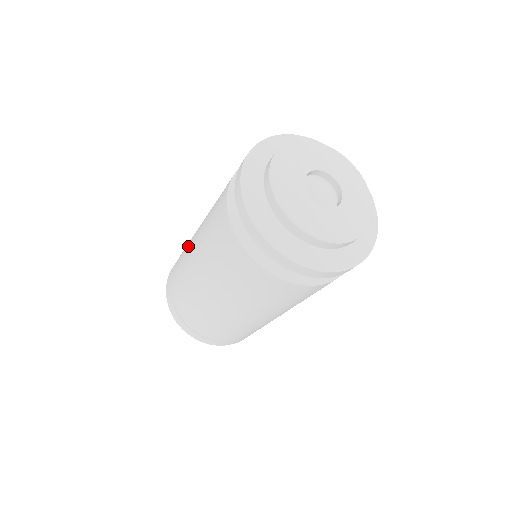
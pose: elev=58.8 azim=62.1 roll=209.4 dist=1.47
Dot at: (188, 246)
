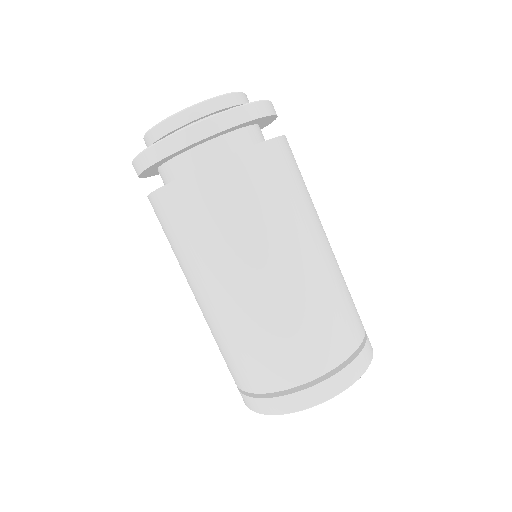
Dot at: occluded
